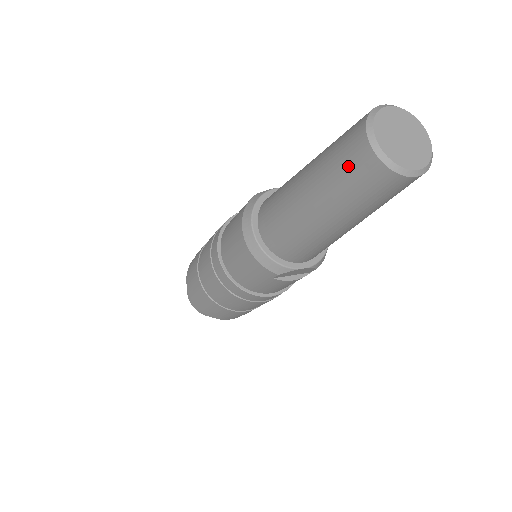
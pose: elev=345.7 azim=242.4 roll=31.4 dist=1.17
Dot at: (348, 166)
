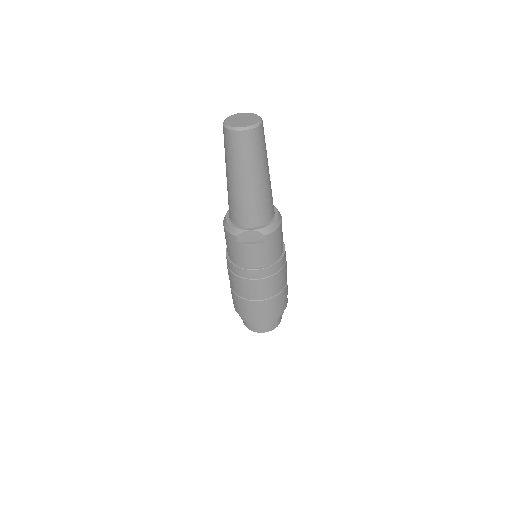
Dot at: (224, 141)
